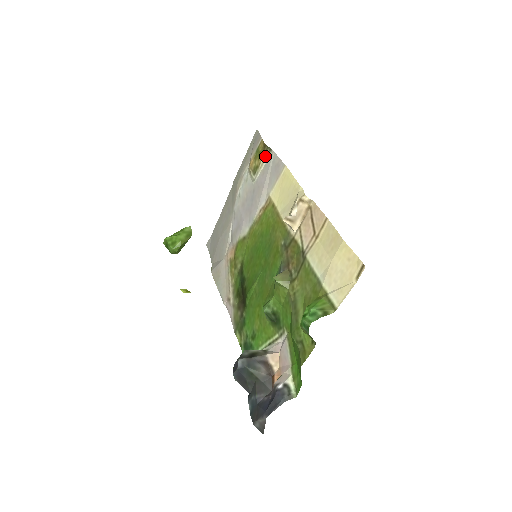
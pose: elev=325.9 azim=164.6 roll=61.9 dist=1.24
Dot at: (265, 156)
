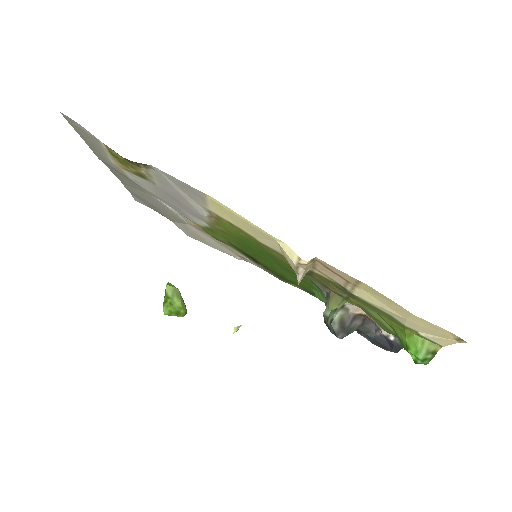
Dot at: (144, 170)
